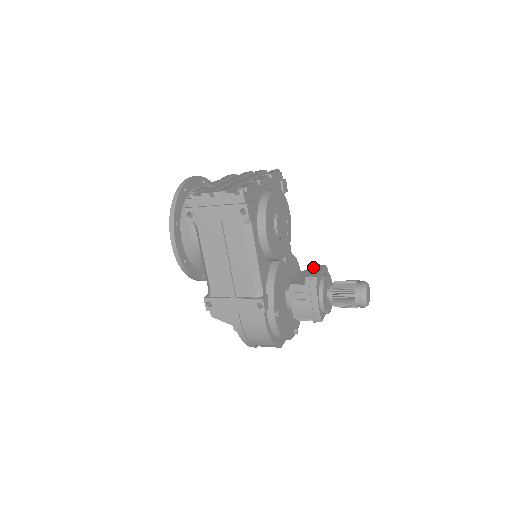
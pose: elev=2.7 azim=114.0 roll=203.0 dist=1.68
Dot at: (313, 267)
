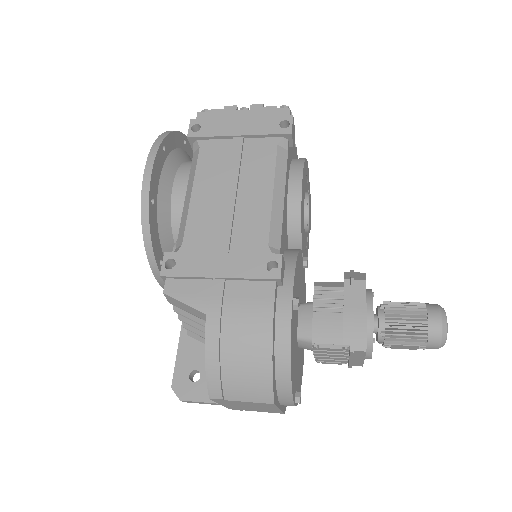
Dot at: occluded
